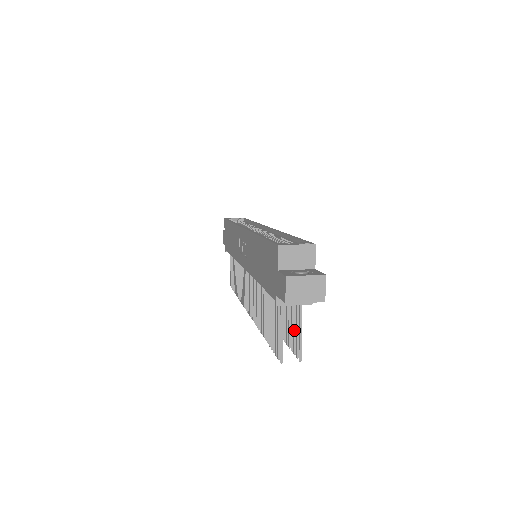
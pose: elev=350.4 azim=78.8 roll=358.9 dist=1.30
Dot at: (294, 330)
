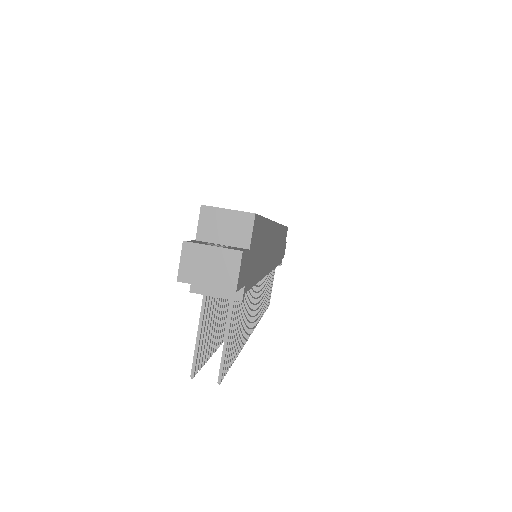
Dot at: occluded
